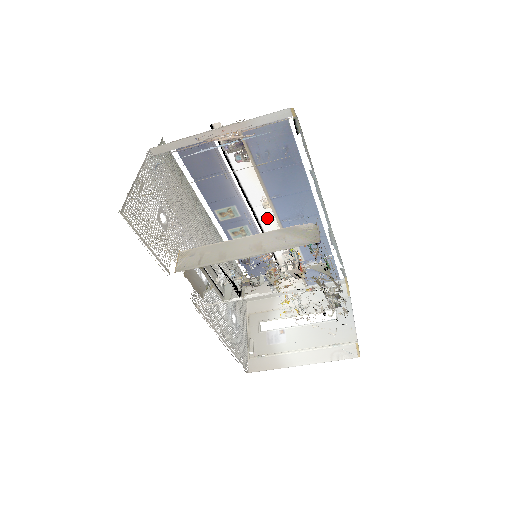
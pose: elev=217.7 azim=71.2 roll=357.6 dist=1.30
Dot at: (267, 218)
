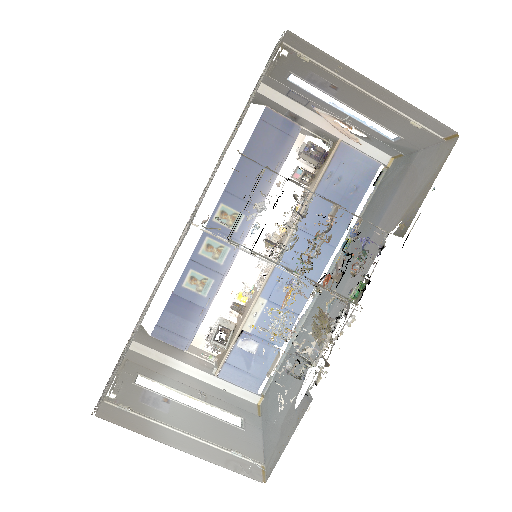
Dot at: (242, 265)
